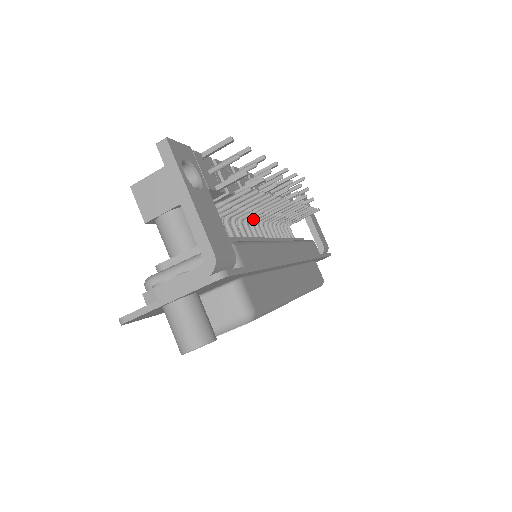
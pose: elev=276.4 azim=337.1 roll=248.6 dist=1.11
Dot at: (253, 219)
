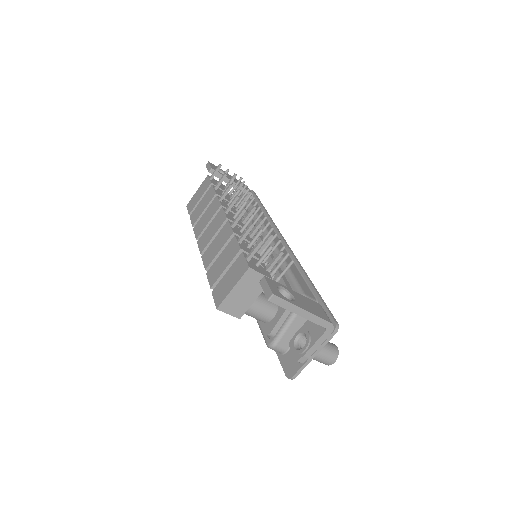
Dot at: occluded
